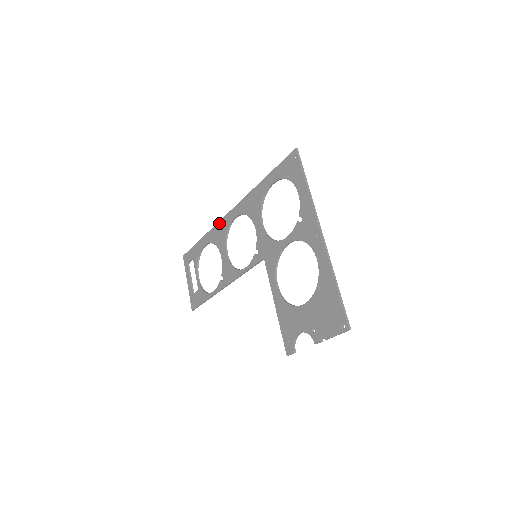
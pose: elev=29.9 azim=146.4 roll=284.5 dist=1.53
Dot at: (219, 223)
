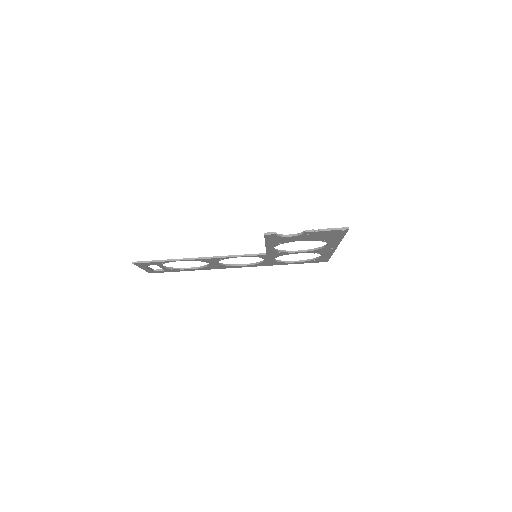
Dot at: occluded
